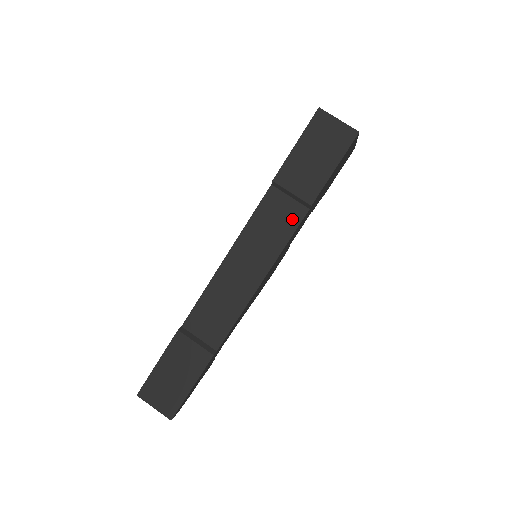
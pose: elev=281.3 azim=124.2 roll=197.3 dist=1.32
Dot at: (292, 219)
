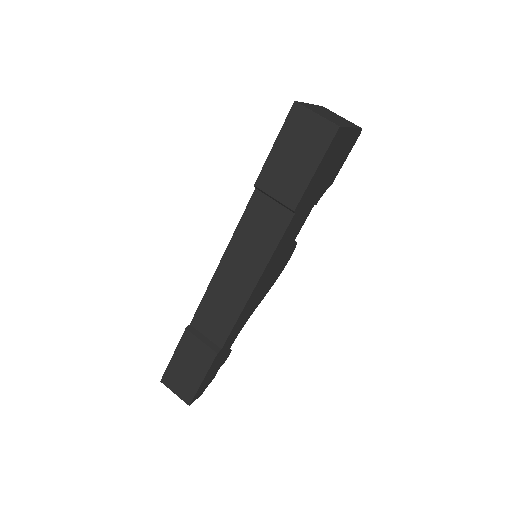
Dot at: (278, 224)
